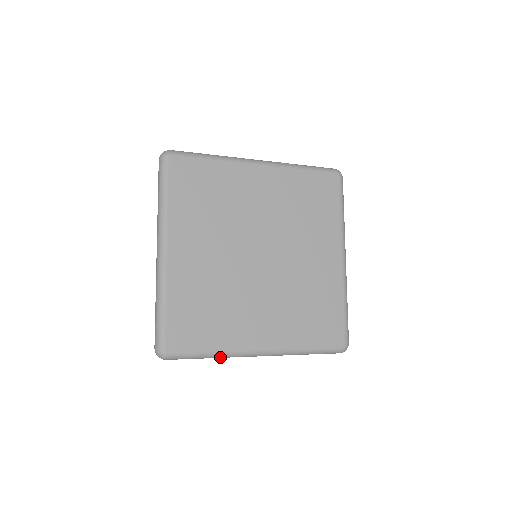
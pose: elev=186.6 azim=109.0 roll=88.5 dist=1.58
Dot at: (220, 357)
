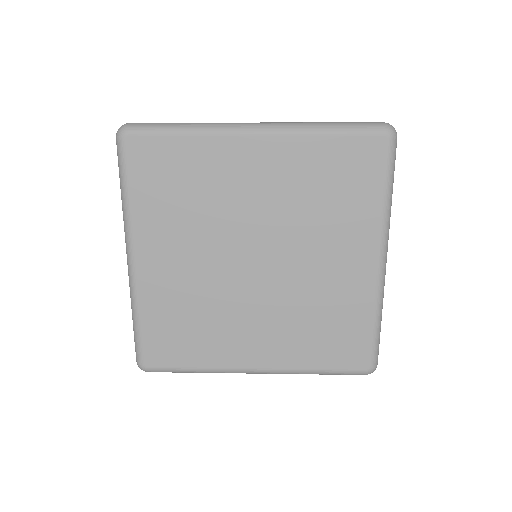
Dot at: (208, 372)
